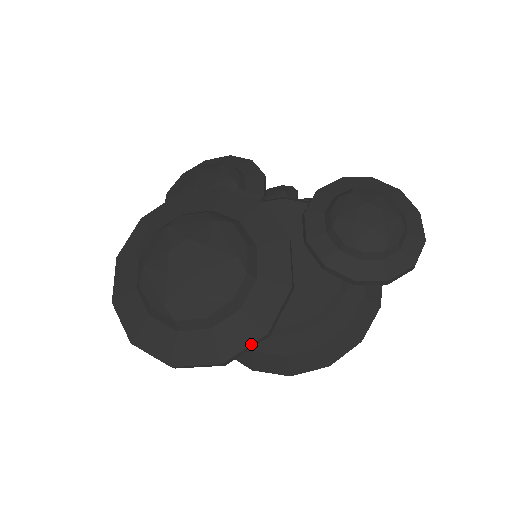
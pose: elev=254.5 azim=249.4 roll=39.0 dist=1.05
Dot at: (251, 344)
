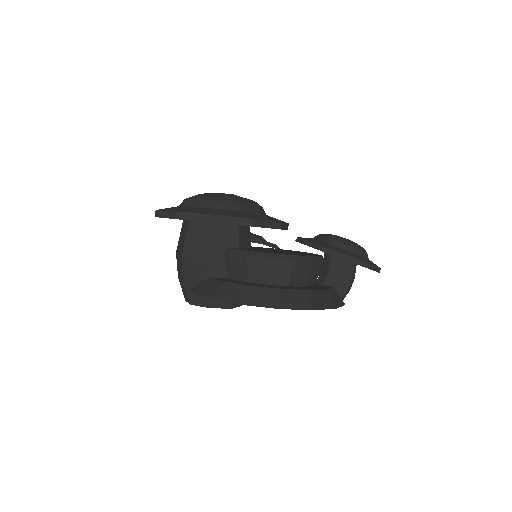
Dot at: (240, 217)
